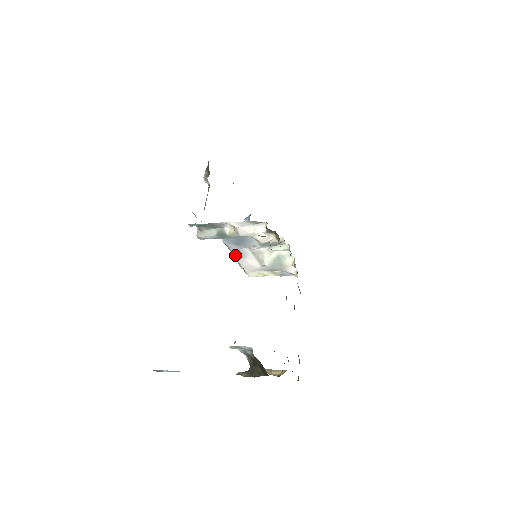
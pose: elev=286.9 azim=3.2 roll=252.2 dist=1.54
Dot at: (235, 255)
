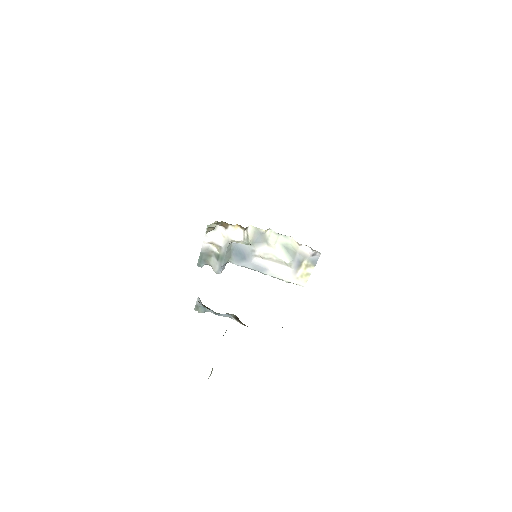
Dot at: (260, 271)
